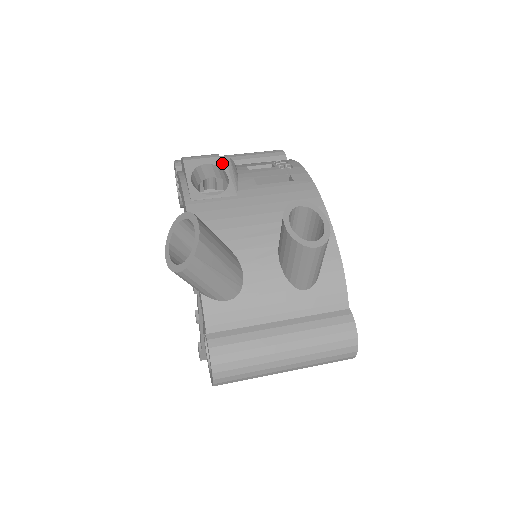
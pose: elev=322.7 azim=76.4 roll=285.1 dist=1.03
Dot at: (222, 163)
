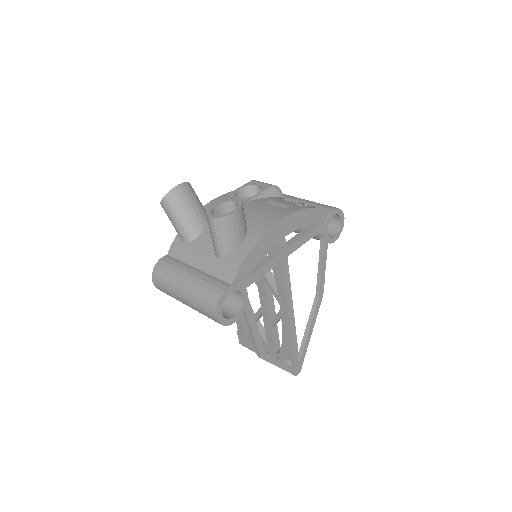
Dot at: (266, 187)
